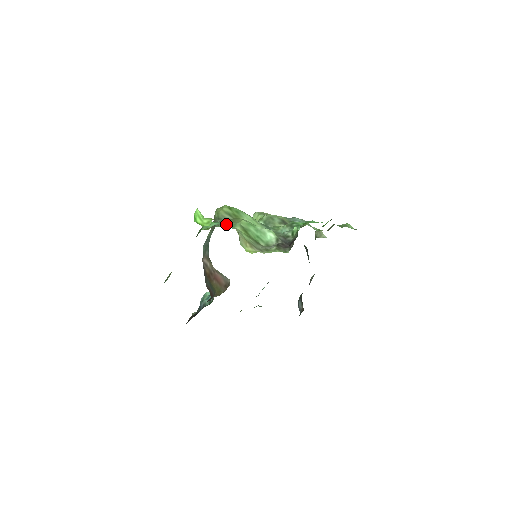
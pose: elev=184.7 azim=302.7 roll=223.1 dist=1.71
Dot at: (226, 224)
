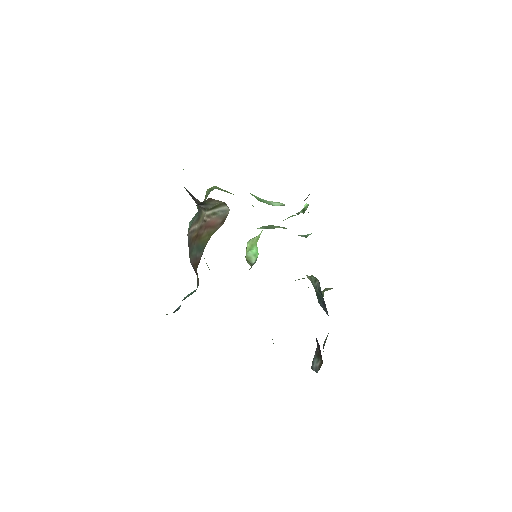
Dot at: occluded
